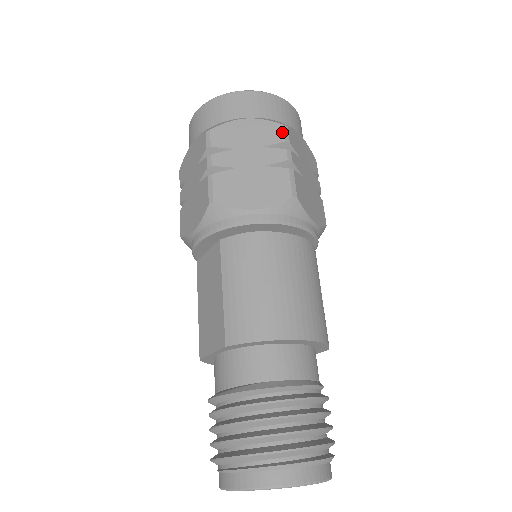
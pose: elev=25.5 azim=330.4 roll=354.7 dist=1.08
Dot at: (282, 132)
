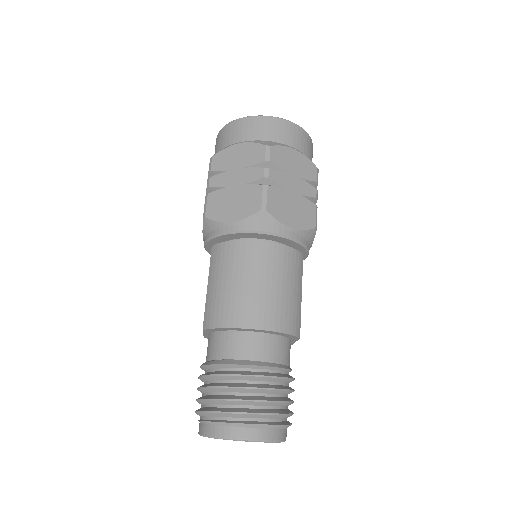
Dot at: (264, 152)
